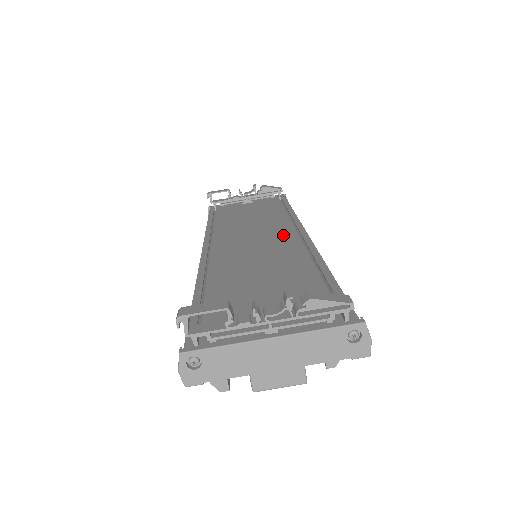
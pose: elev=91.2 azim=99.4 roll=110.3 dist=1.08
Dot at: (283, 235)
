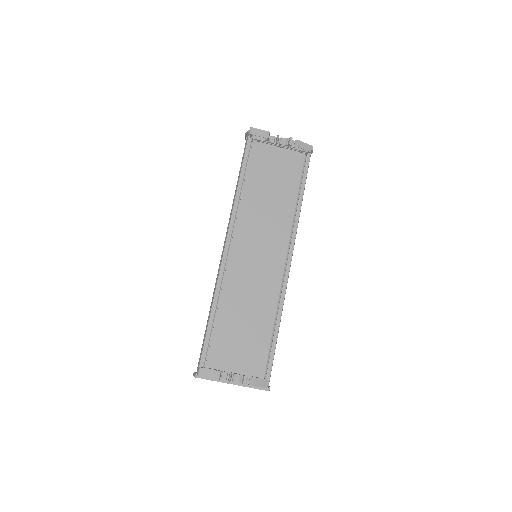
Dot at: (276, 259)
